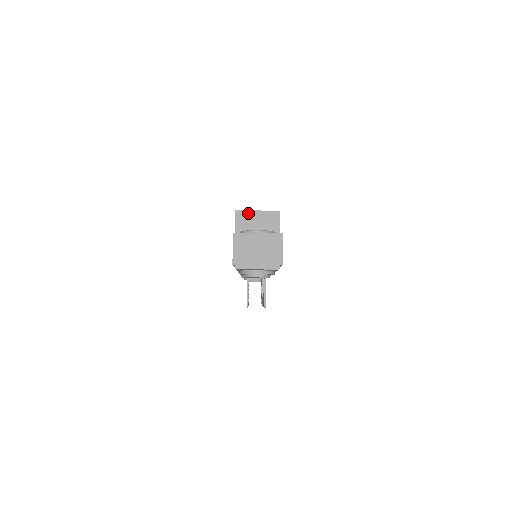
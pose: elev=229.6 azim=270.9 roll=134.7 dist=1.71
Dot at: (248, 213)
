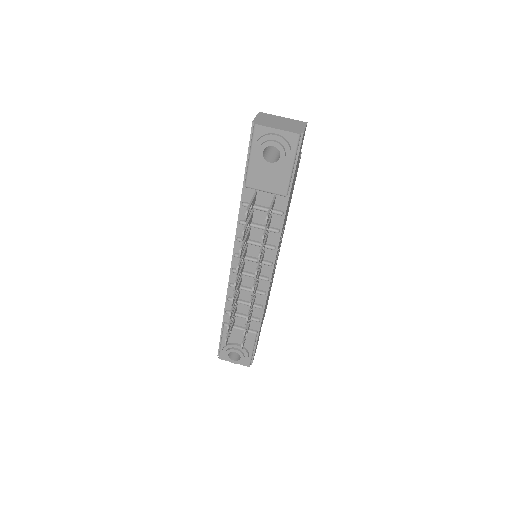
Dot at: occluded
